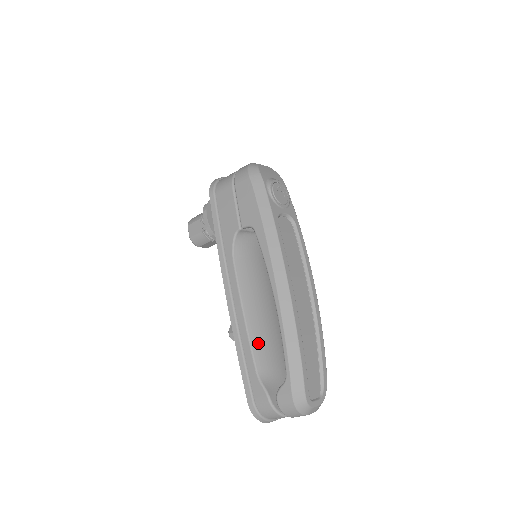
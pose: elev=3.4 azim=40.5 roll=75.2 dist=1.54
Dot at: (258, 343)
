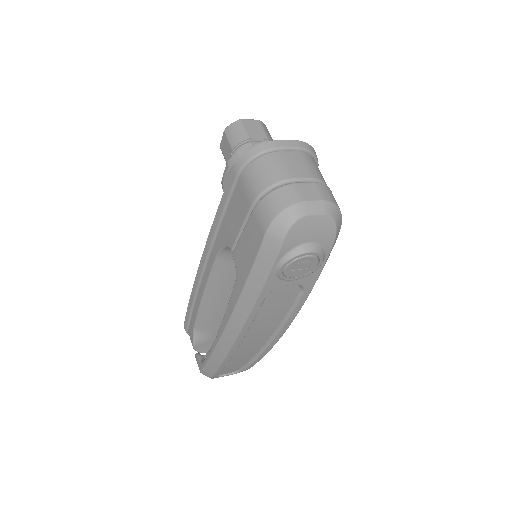
Dot at: (206, 316)
